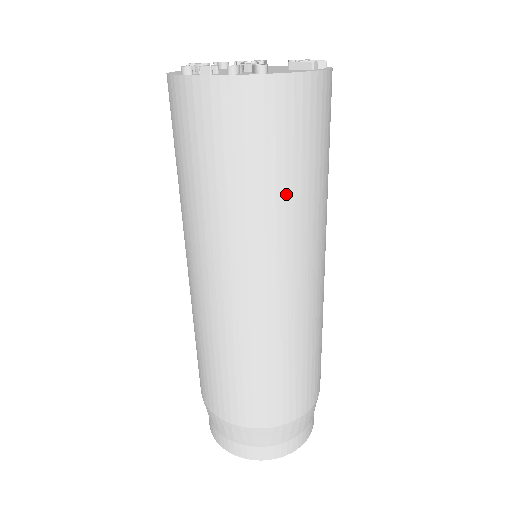
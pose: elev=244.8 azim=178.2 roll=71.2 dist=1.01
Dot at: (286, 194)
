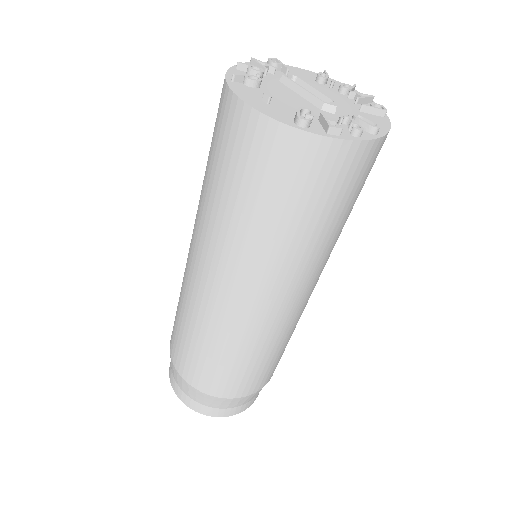
Dot at: occluded
